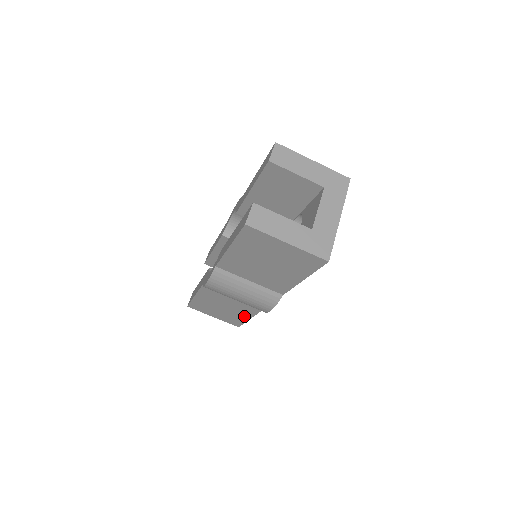
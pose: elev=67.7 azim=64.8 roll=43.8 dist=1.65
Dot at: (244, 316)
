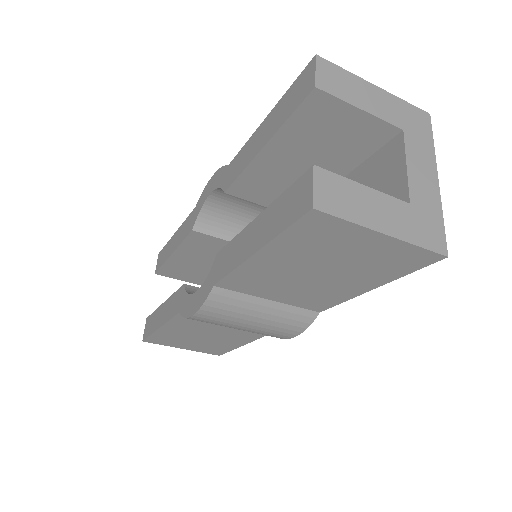
Dot at: (234, 343)
